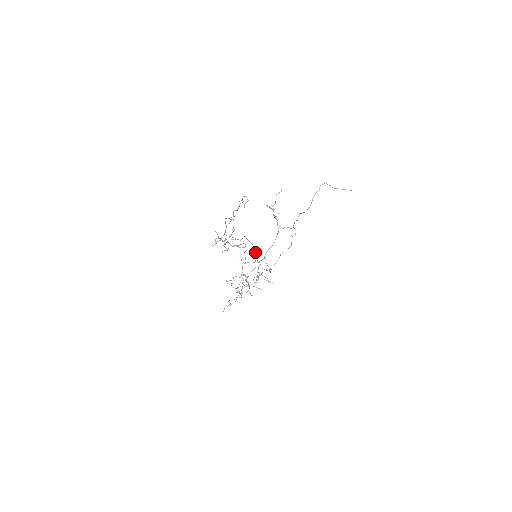
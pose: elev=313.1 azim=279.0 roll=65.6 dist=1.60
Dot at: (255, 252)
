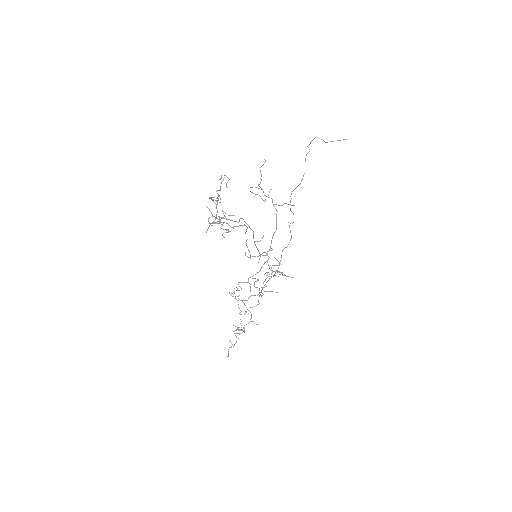
Dot at: (258, 241)
